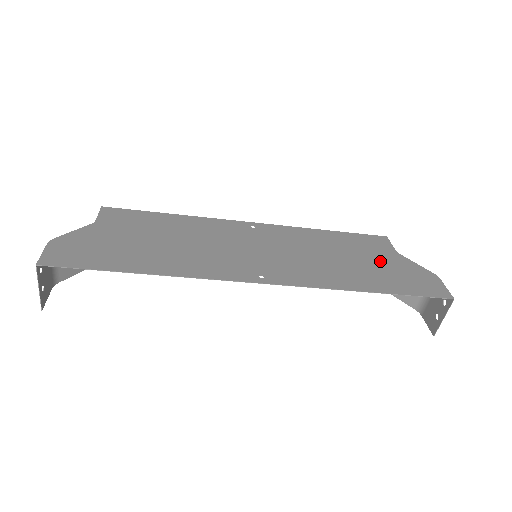
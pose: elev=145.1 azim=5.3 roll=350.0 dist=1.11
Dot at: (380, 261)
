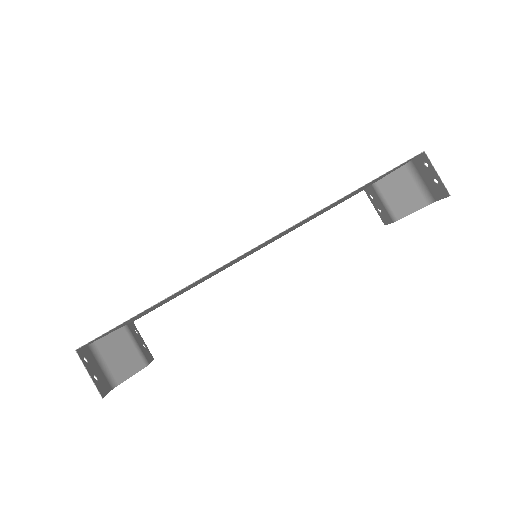
Dot at: occluded
